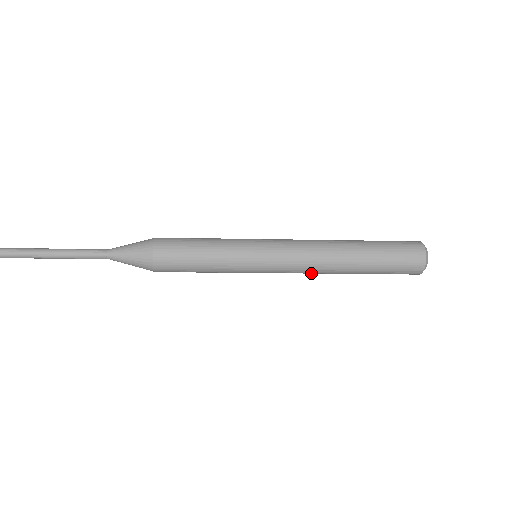
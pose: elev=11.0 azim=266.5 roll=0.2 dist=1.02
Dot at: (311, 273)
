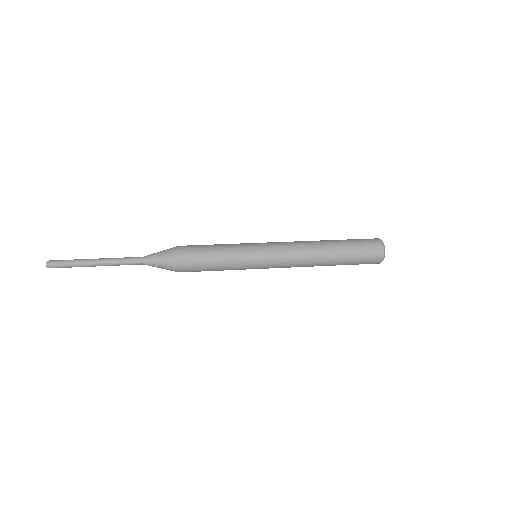
Dot at: occluded
